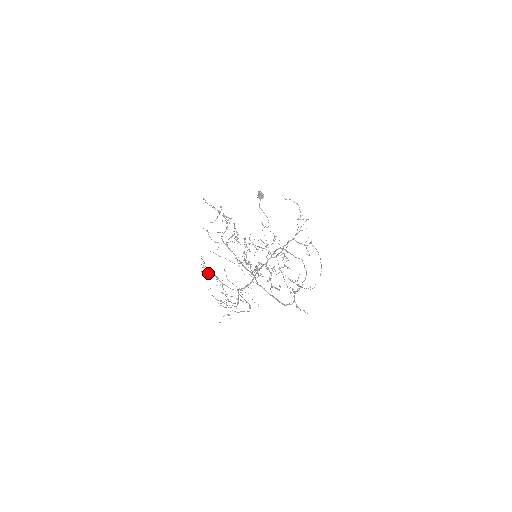
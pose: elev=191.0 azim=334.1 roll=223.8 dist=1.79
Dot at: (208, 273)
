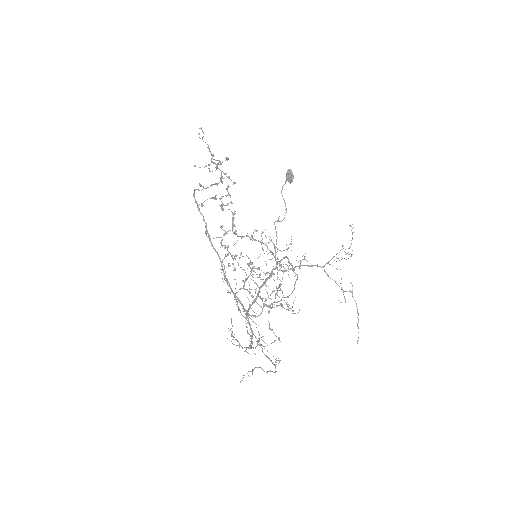
Dot at: (230, 292)
